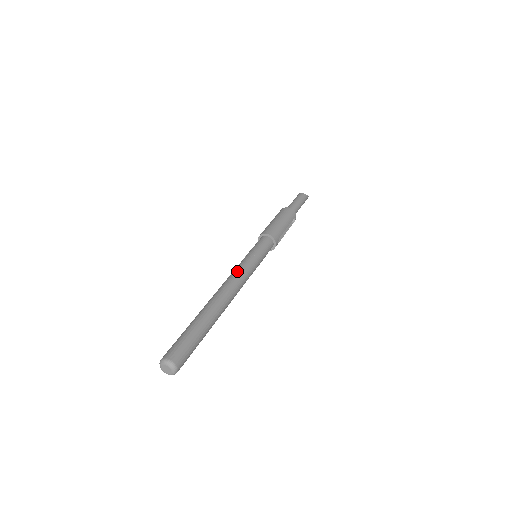
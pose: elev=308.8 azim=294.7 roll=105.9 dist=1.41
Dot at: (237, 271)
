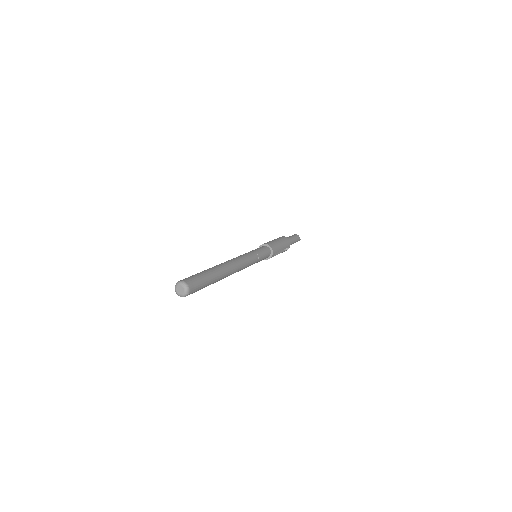
Dot at: (243, 256)
